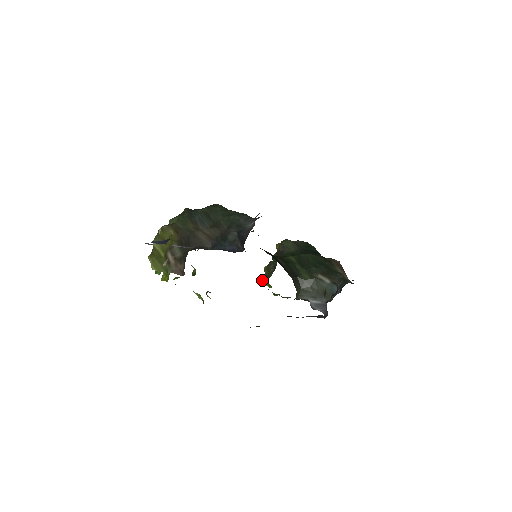
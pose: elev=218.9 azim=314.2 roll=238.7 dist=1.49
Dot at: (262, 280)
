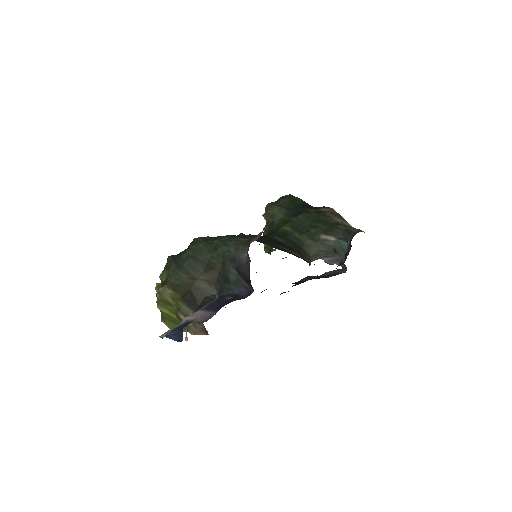
Dot at: (265, 252)
